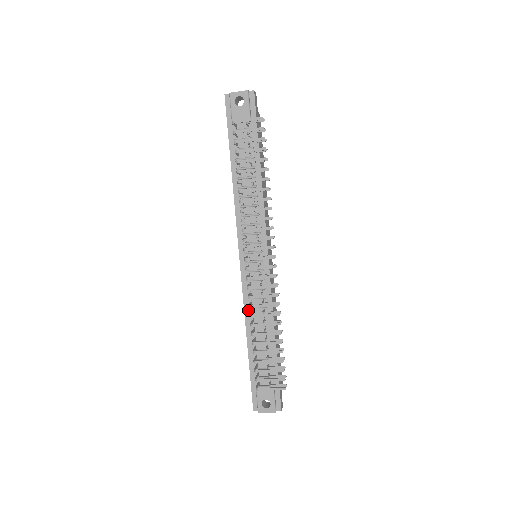
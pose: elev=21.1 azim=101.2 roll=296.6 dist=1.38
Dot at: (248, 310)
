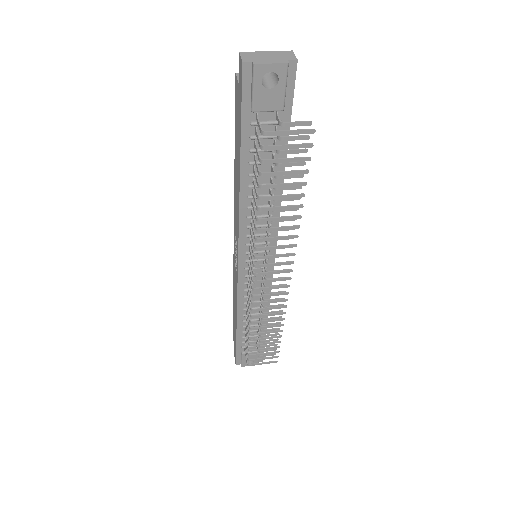
Dot at: (242, 305)
